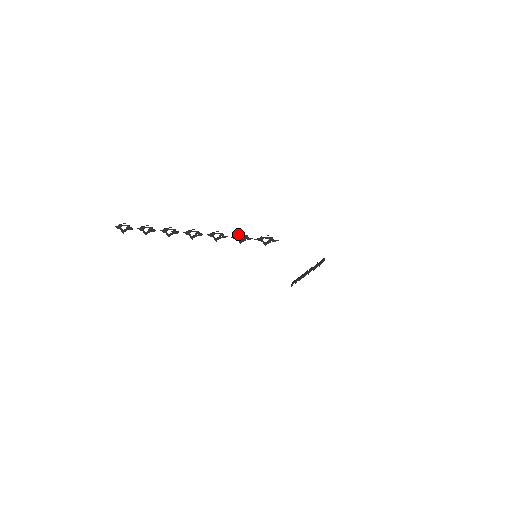
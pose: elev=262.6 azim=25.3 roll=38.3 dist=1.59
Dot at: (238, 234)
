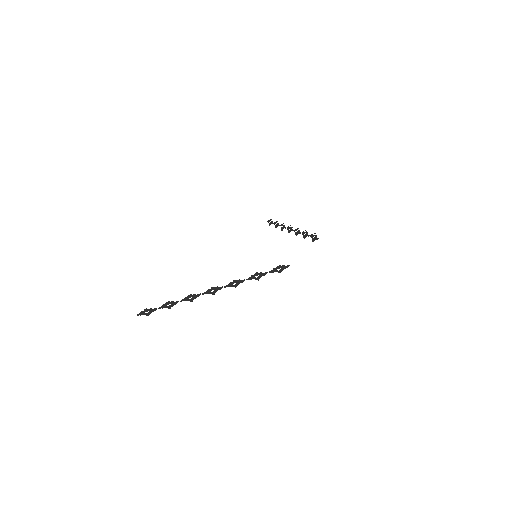
Dot at: (253, 275)
